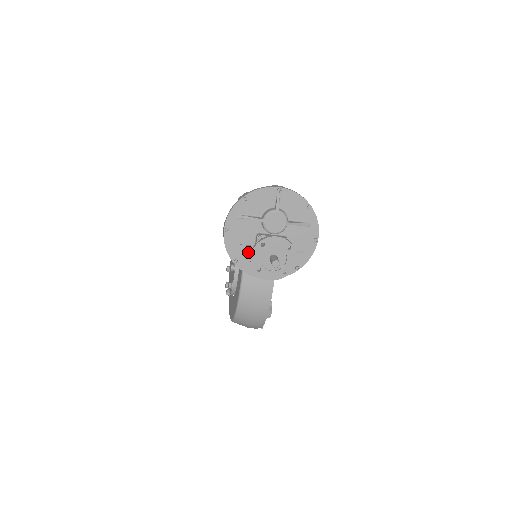
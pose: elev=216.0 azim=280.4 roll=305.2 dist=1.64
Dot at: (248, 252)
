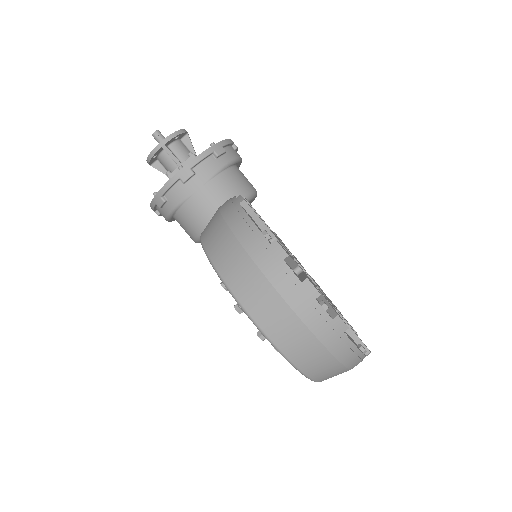
Dot at: occluded
